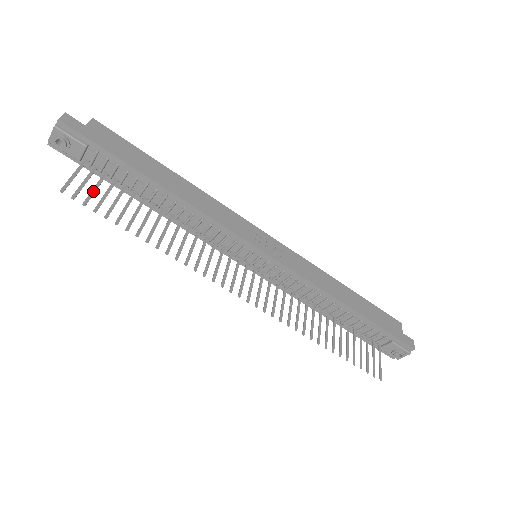
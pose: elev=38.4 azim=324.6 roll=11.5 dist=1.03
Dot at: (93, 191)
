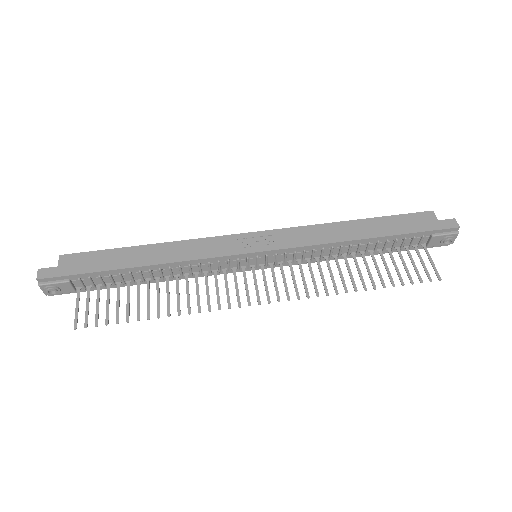
Dot at: (97, 309)
